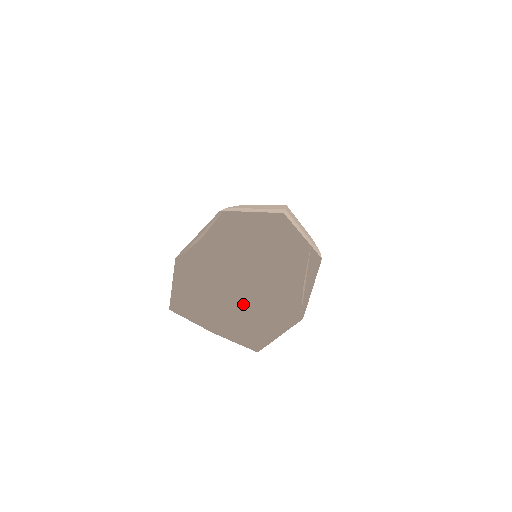
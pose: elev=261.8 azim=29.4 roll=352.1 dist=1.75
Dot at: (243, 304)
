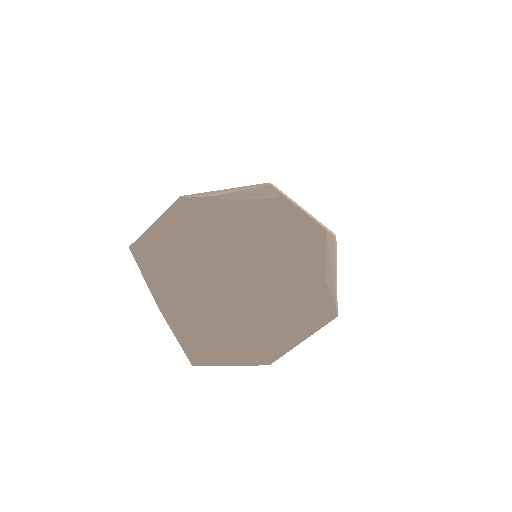
Dot at: (208, 296)
